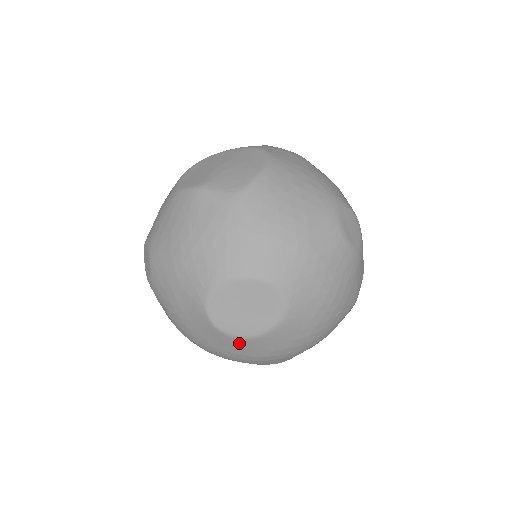
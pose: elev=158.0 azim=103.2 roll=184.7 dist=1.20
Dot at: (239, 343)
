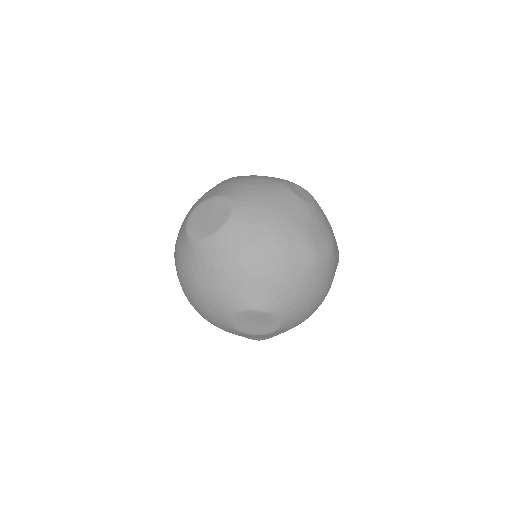
Dot at: (203, 248)
